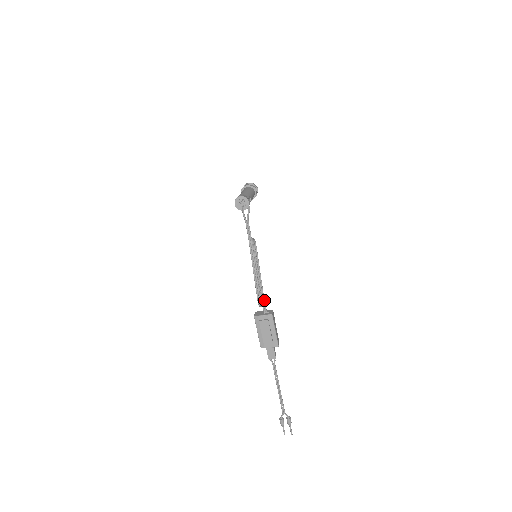
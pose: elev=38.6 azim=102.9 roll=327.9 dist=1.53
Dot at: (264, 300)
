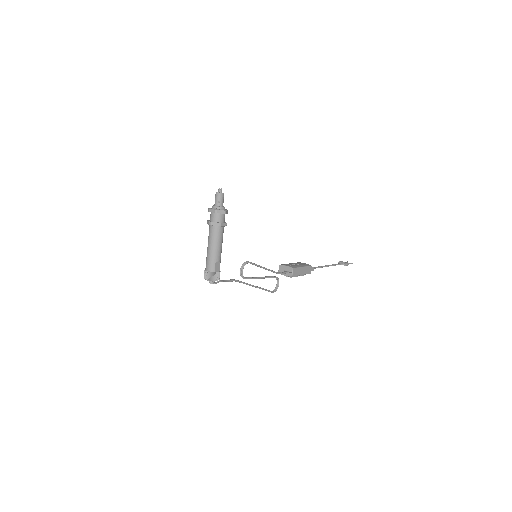
Dot at: occluded
